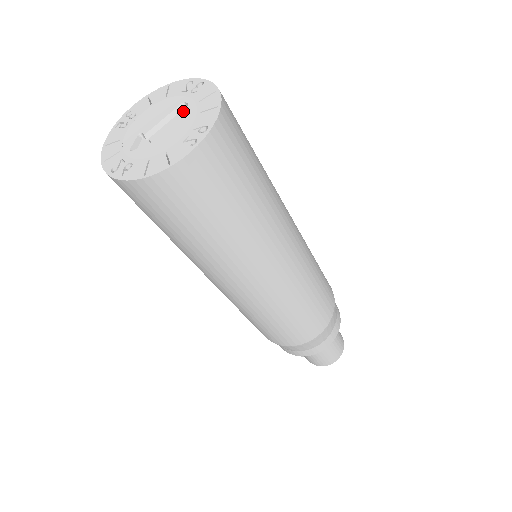
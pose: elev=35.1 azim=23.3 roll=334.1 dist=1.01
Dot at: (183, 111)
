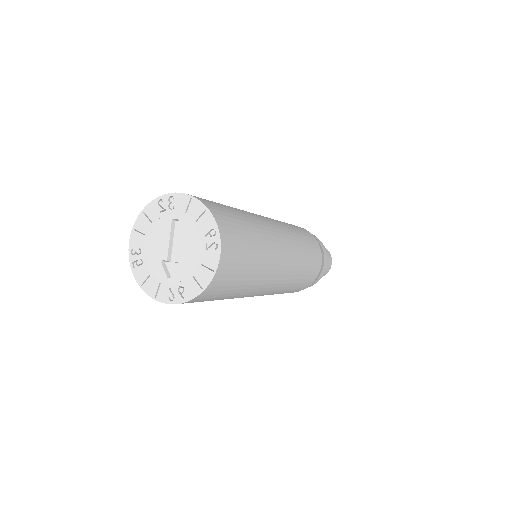
Dot at: (180, 227)
